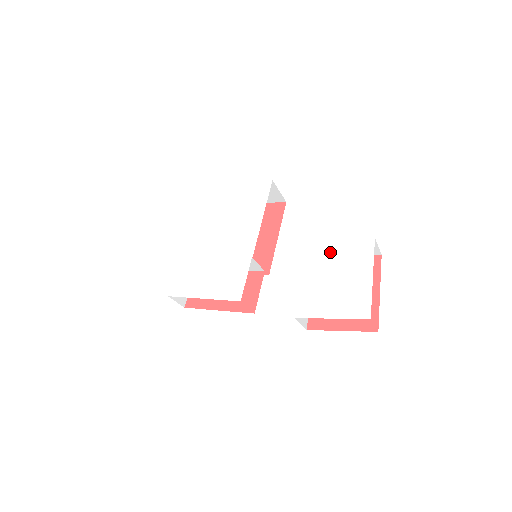
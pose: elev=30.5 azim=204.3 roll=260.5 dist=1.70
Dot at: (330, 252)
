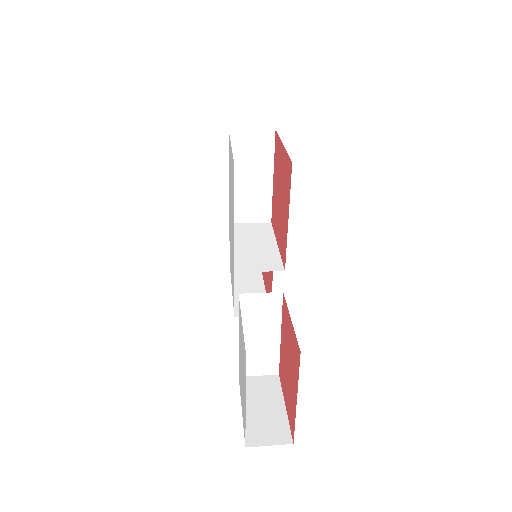
Dot at: (241, 330)
